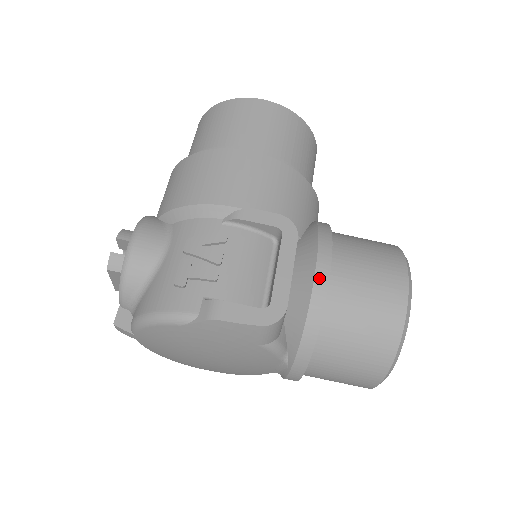
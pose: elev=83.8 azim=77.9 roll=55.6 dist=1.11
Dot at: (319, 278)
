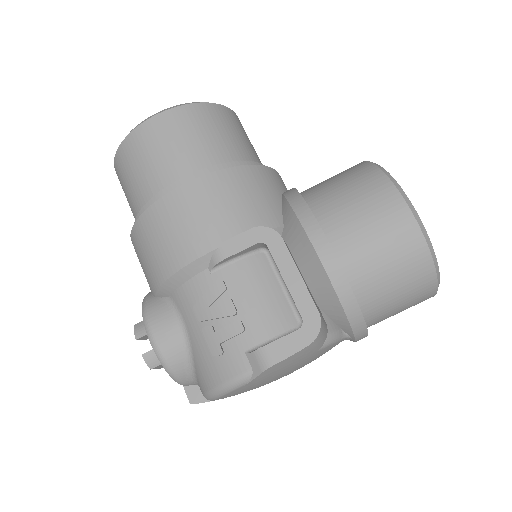
Dot at: (326, 261)
